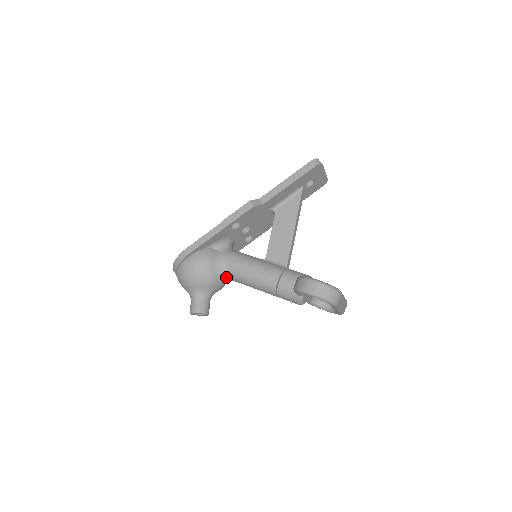
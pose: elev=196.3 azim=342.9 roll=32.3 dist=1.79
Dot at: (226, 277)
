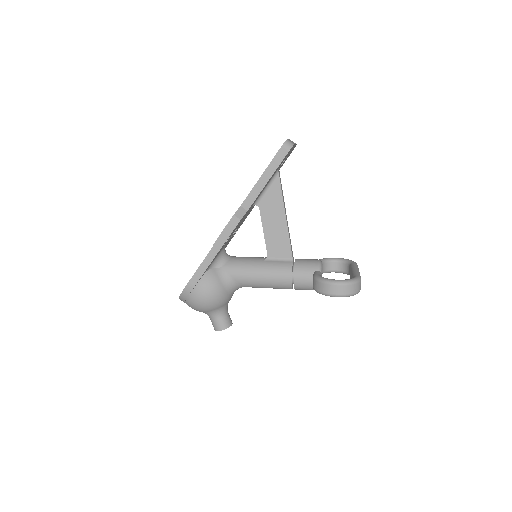
Dot at: (236, 288)
